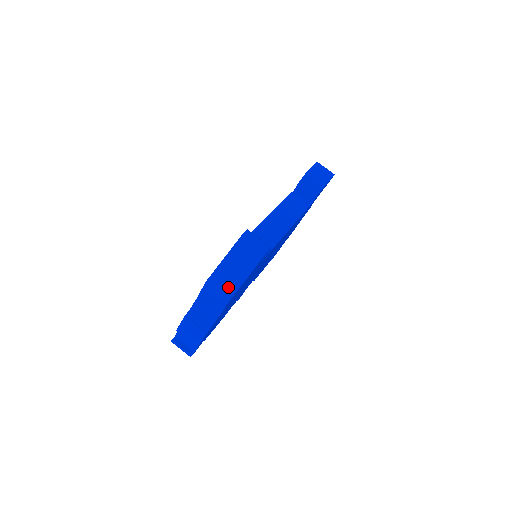
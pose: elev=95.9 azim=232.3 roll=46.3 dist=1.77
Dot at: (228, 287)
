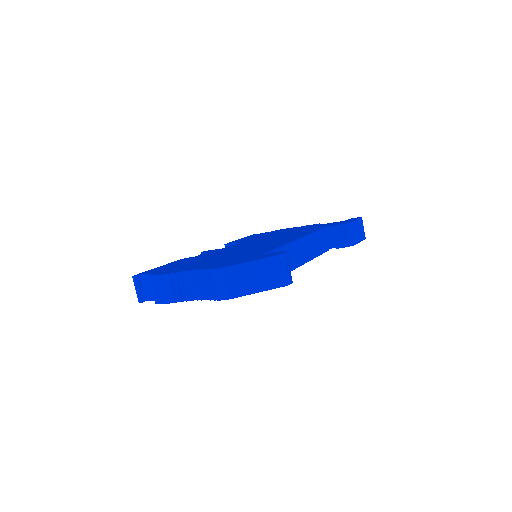
Dot at: (233, 288)
